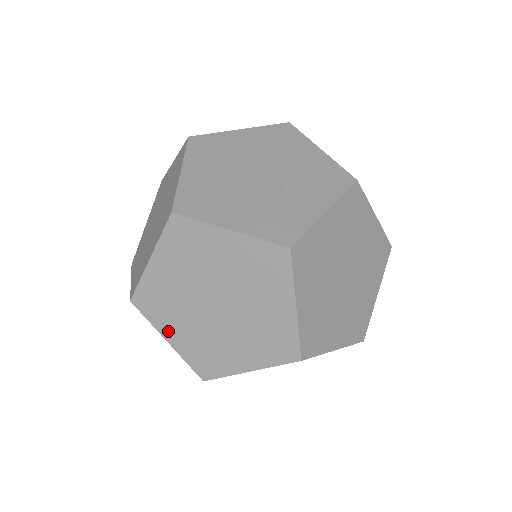
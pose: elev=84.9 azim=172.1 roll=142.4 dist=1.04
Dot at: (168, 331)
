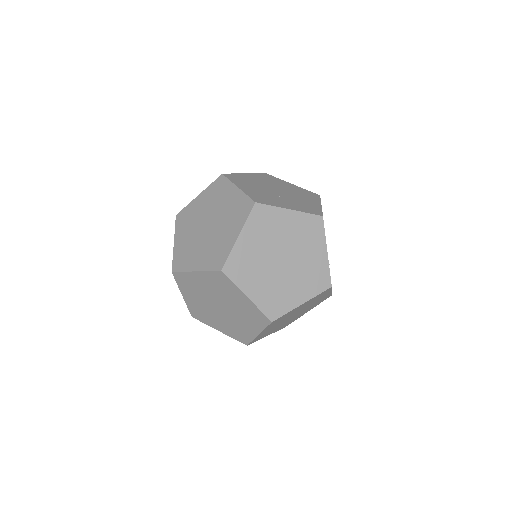
Dot at: (179, 236)
